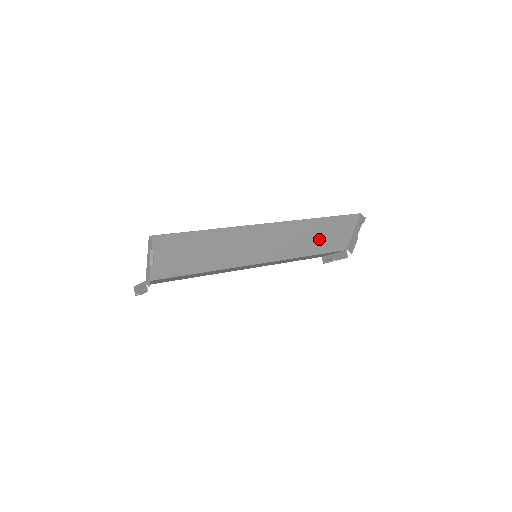
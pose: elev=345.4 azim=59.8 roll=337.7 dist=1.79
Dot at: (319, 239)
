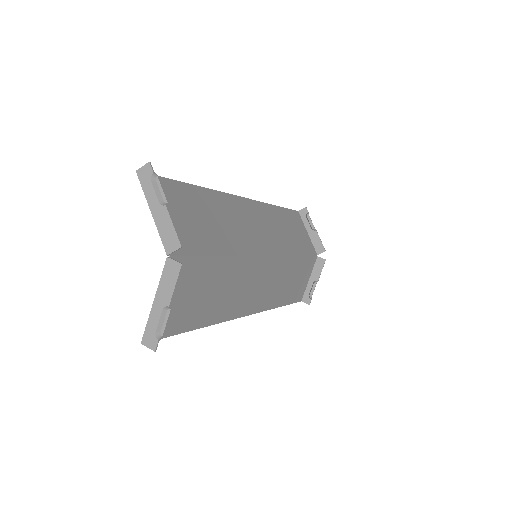
Dot at: (291, 234)
